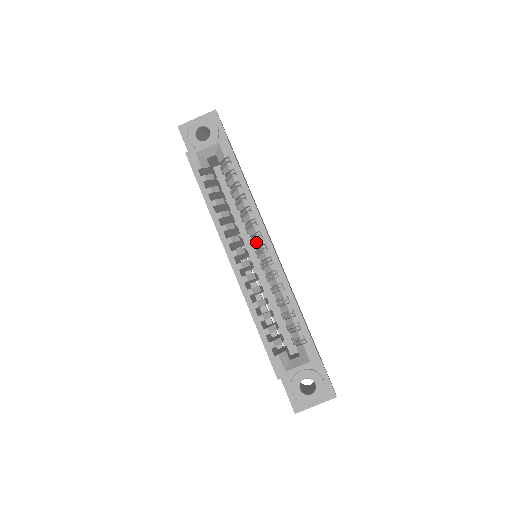
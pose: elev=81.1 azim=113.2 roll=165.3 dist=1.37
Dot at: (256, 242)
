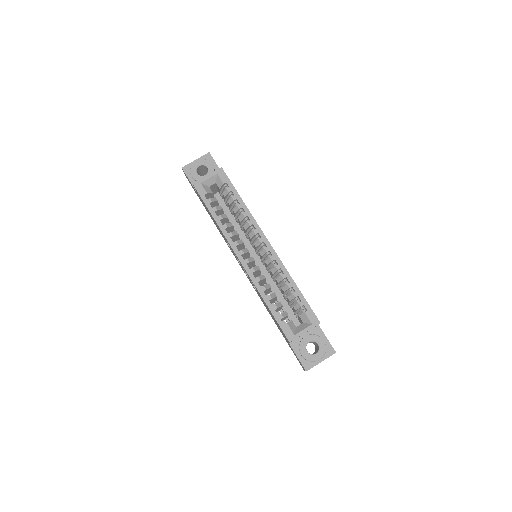
Dot at: (256, 242)
